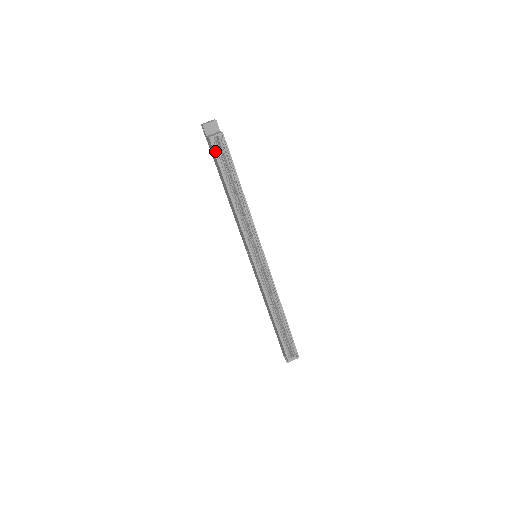
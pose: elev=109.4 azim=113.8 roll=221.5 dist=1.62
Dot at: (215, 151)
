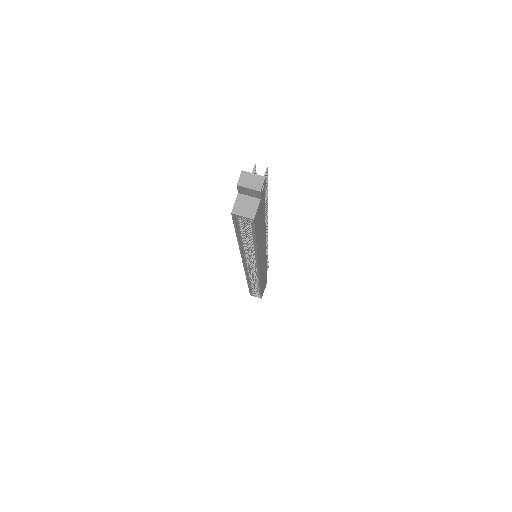
Dot at: (235, 221)
